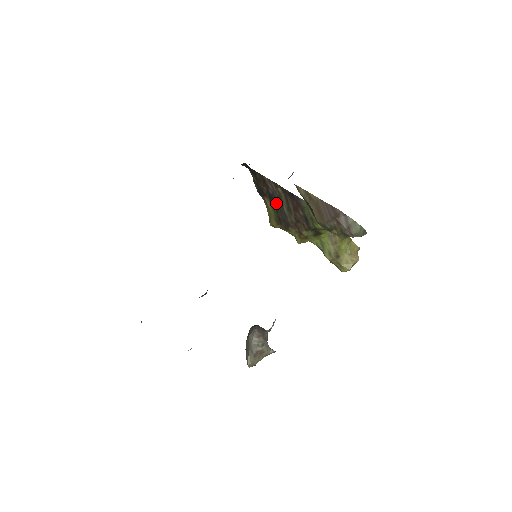
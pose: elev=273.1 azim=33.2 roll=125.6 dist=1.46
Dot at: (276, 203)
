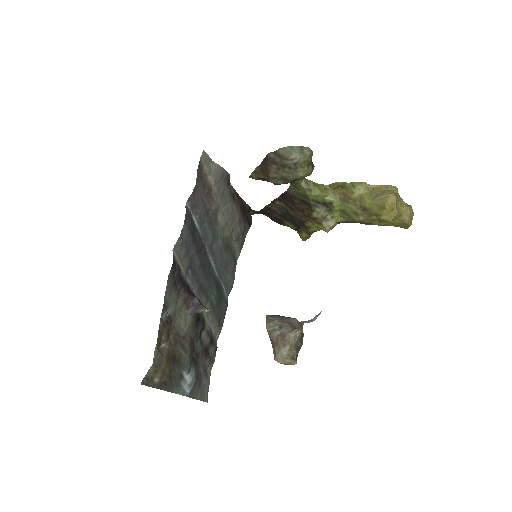
Dot at: (288, 217)
